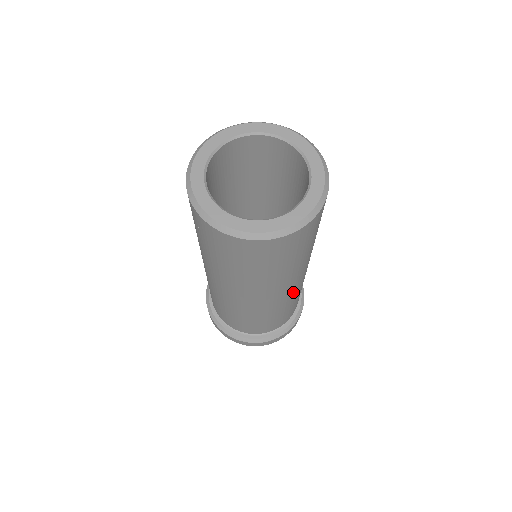
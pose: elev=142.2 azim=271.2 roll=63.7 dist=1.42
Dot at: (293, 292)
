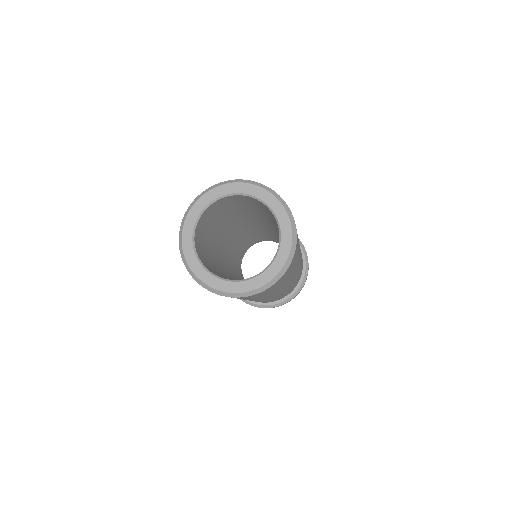
Dot at: (282, 292)
